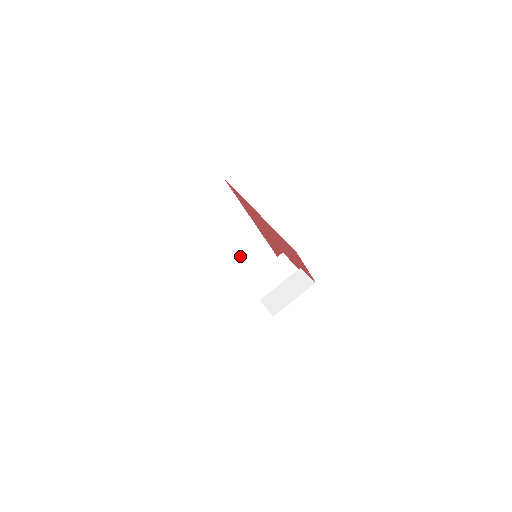
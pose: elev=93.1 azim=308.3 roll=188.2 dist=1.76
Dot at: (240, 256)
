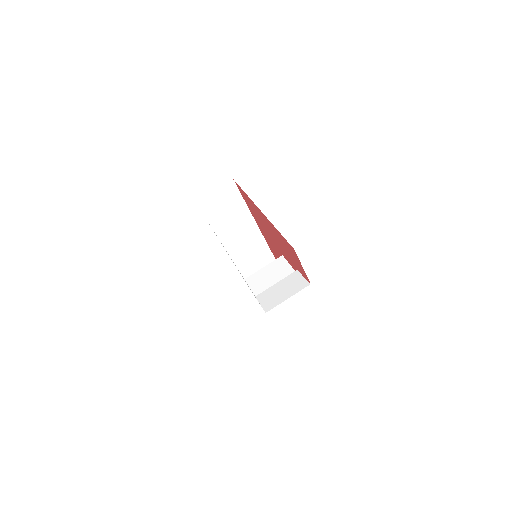
Dot at: (241, 257)
